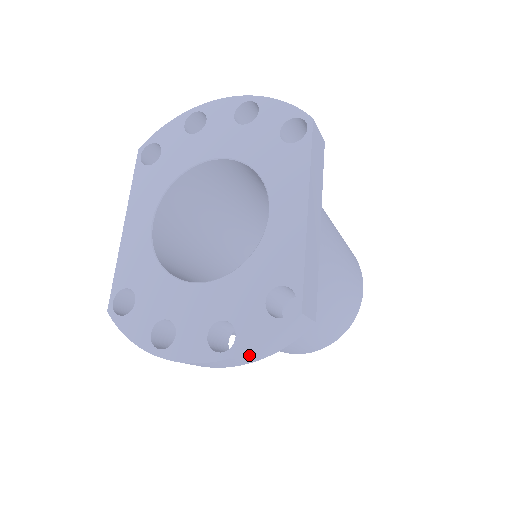
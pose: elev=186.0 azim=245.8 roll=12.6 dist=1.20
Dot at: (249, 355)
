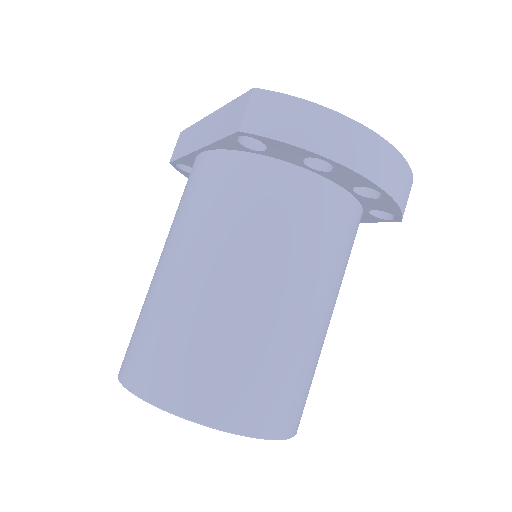
Dot at: (403, 173)
